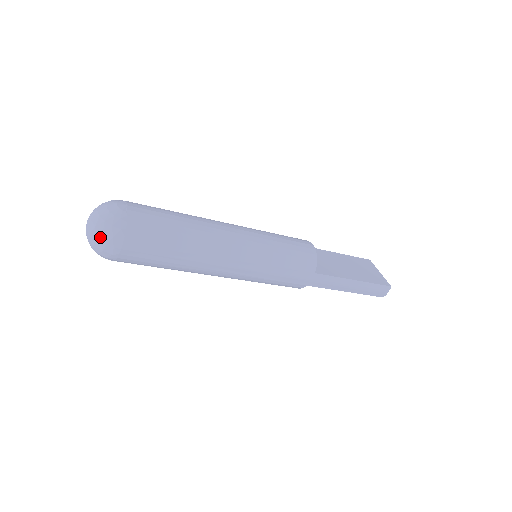
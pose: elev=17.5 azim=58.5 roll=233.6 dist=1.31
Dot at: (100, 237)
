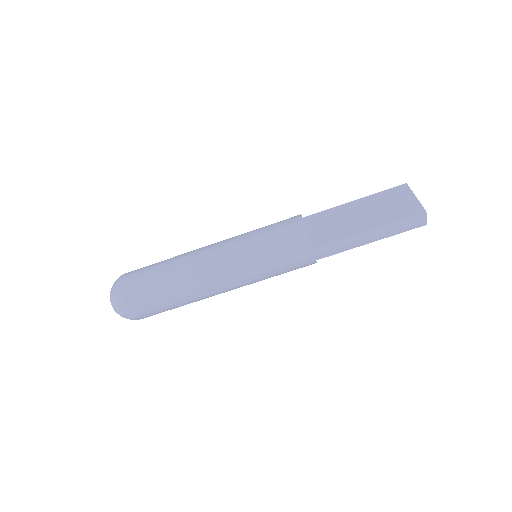
Dot at: (117, 312)
